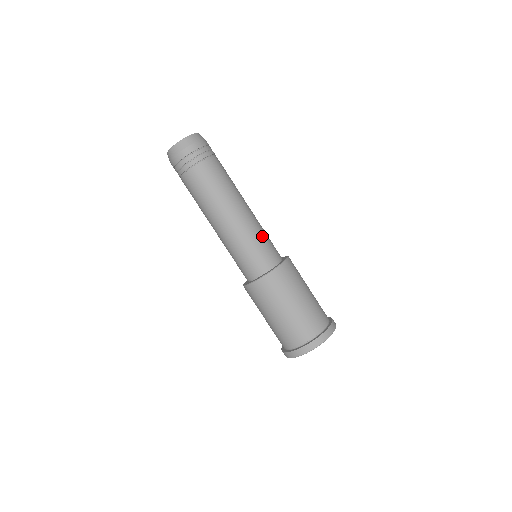
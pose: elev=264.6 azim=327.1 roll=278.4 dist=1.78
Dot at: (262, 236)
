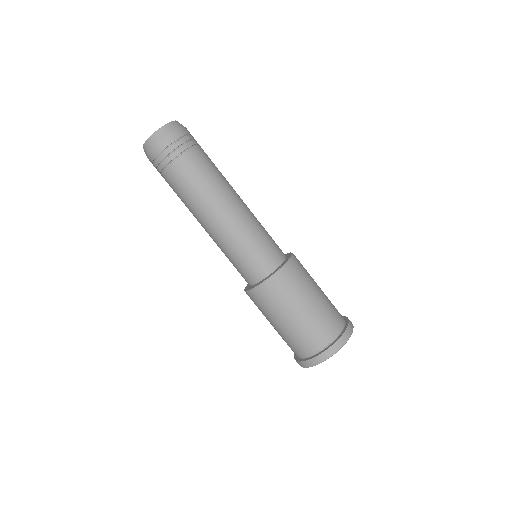
Dot at: (264, 229)
